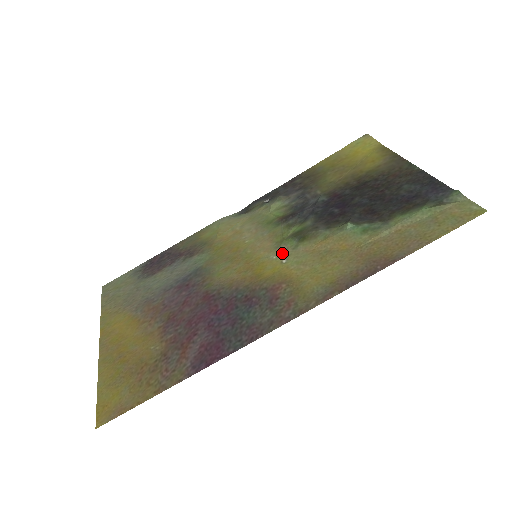
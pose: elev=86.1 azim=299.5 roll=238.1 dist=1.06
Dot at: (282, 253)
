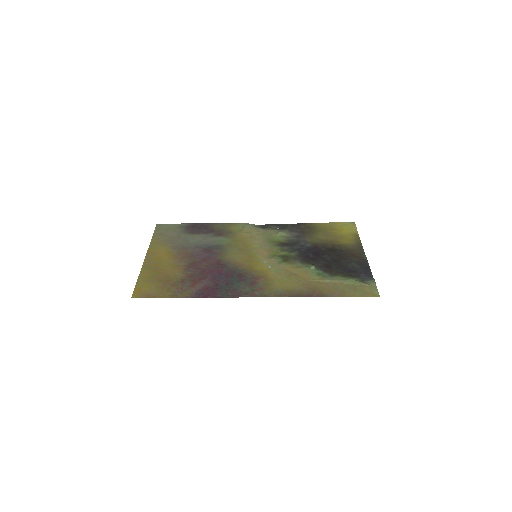
Dot at: (271, 262)
